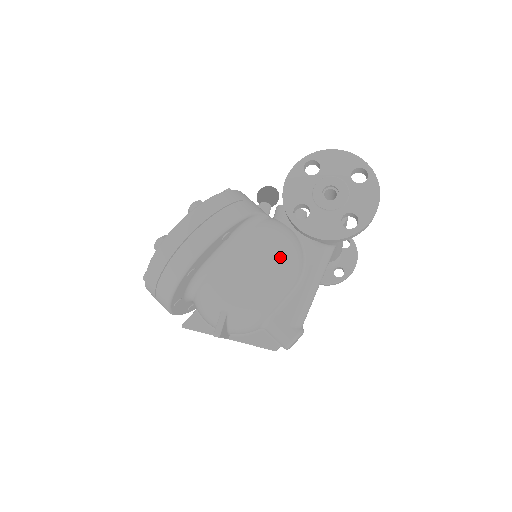
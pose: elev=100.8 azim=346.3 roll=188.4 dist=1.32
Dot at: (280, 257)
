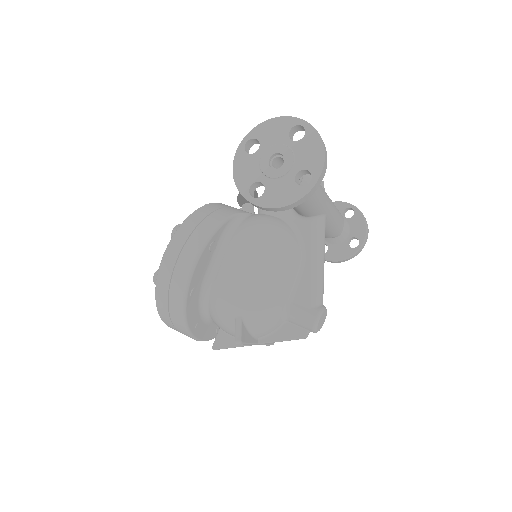
Dot at: (270, 245)
